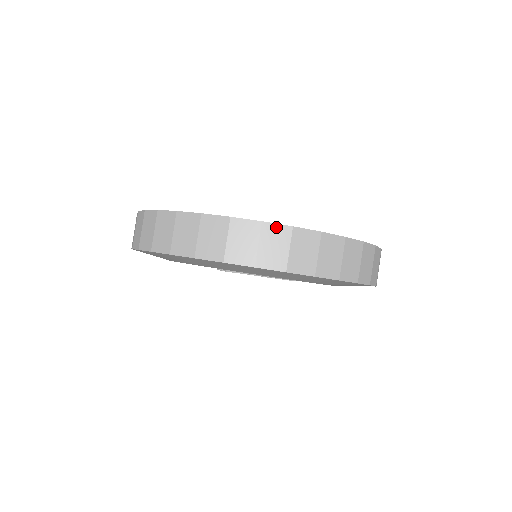
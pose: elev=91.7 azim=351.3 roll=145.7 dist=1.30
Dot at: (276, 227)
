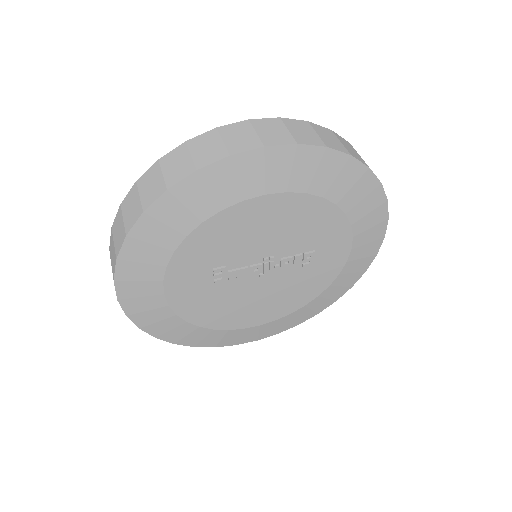
Dot at: (172, 153)
